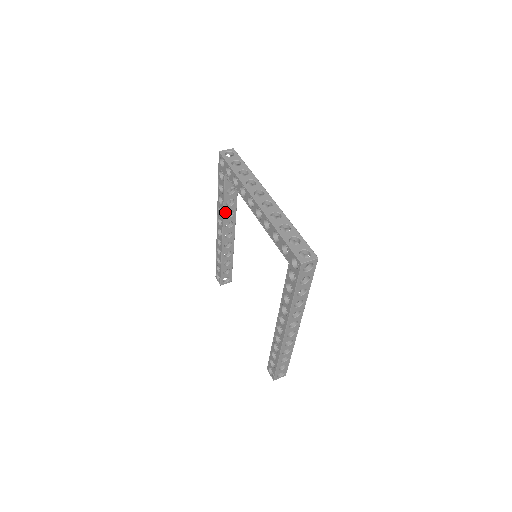
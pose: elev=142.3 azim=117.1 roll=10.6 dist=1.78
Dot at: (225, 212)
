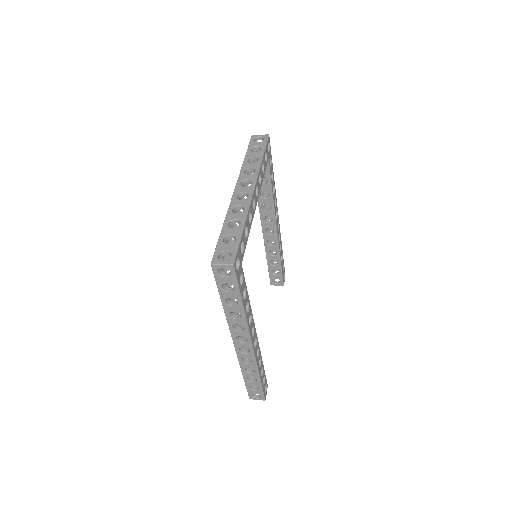
Dot at: (260, 204)
